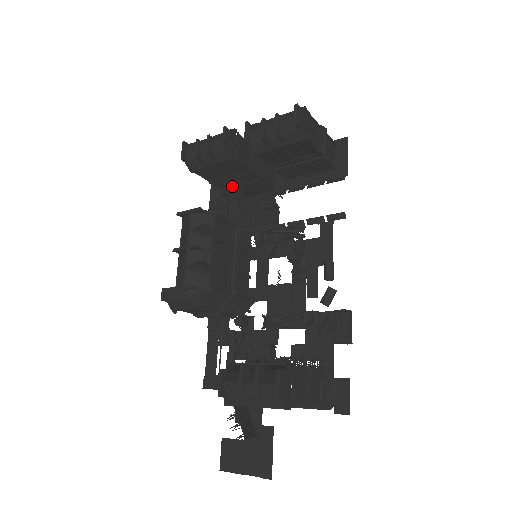
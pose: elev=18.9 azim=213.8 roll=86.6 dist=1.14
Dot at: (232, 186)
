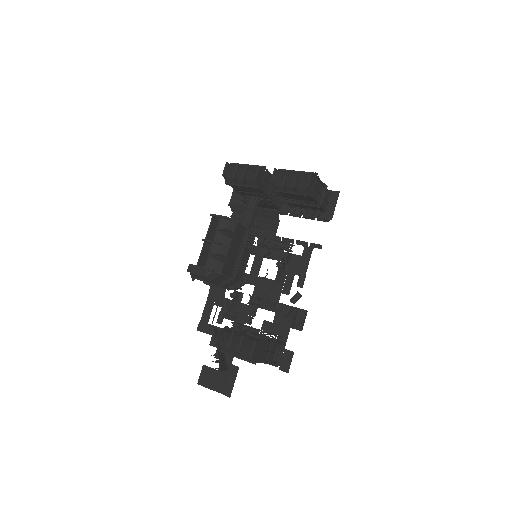
Dot at: (251, 198)
